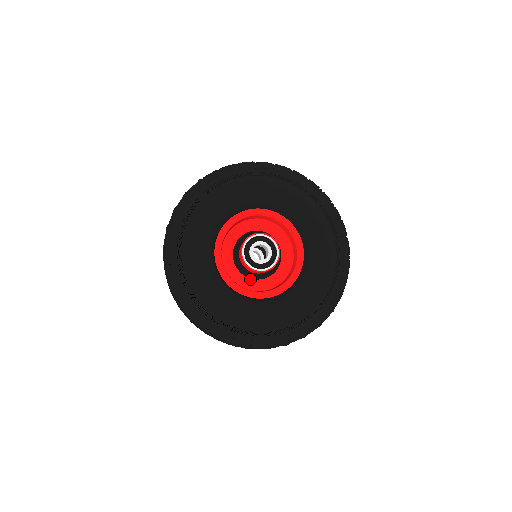
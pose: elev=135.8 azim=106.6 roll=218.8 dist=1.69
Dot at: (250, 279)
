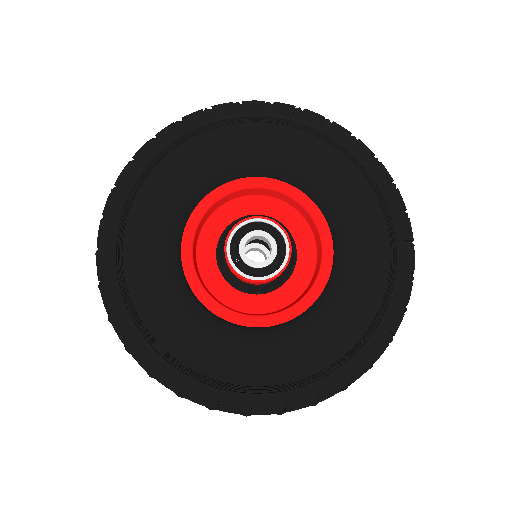
Dot at: (264, 295)
